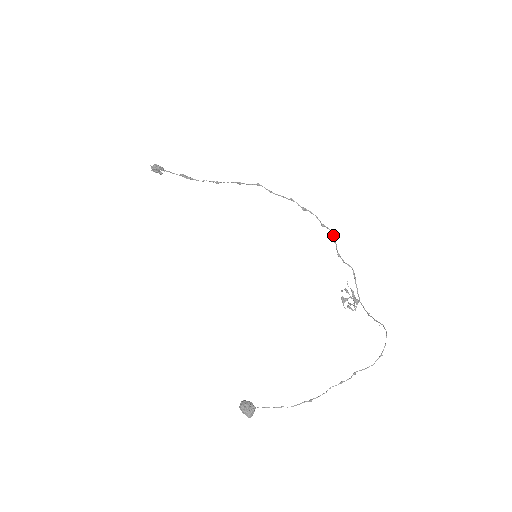
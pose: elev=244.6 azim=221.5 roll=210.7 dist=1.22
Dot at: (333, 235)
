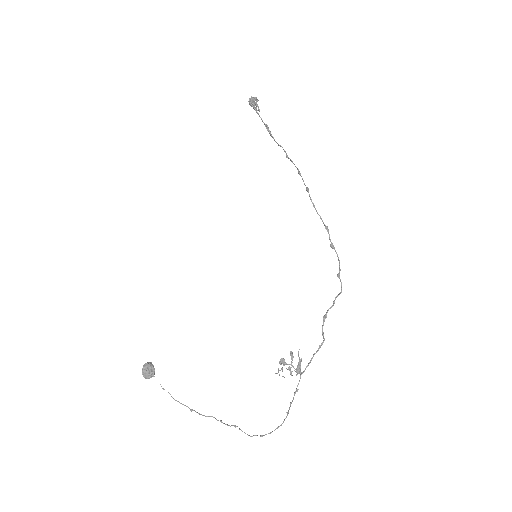
Dot at: (339, 293)
